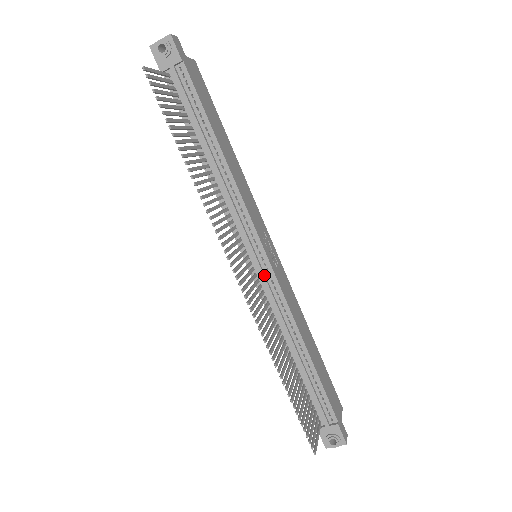
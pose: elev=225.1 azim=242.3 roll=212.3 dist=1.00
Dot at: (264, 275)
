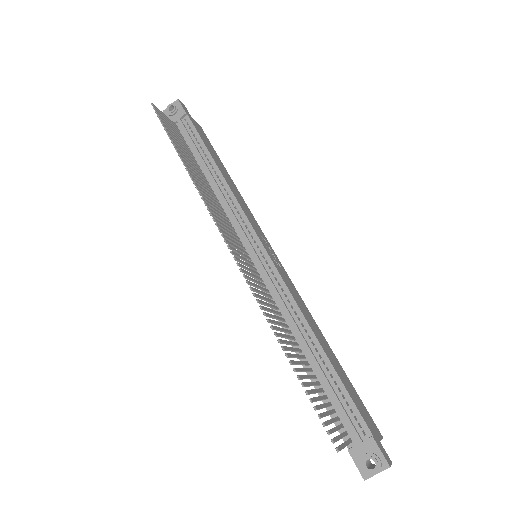
Dot at: (263, 267)
